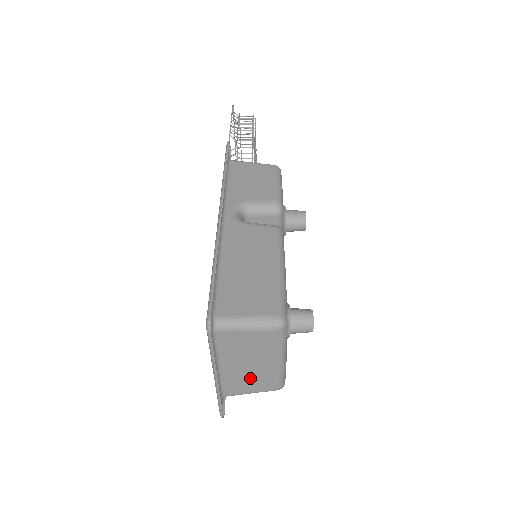
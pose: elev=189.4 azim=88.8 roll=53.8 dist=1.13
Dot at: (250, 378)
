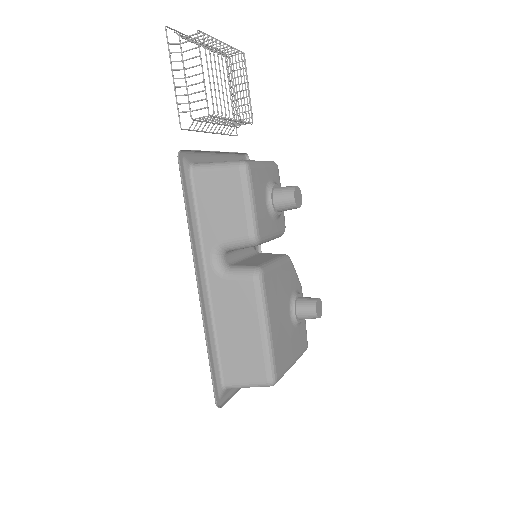
Dot at: occluded
